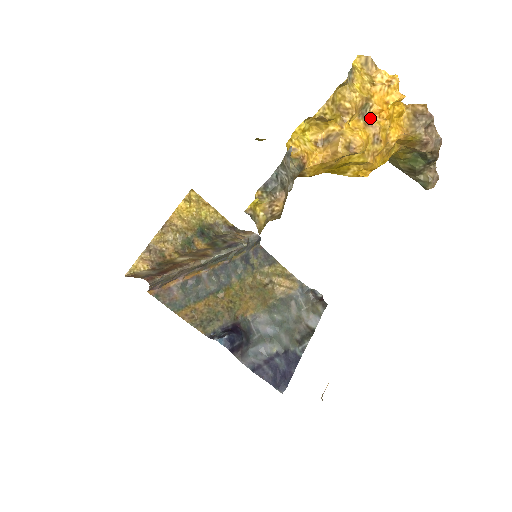
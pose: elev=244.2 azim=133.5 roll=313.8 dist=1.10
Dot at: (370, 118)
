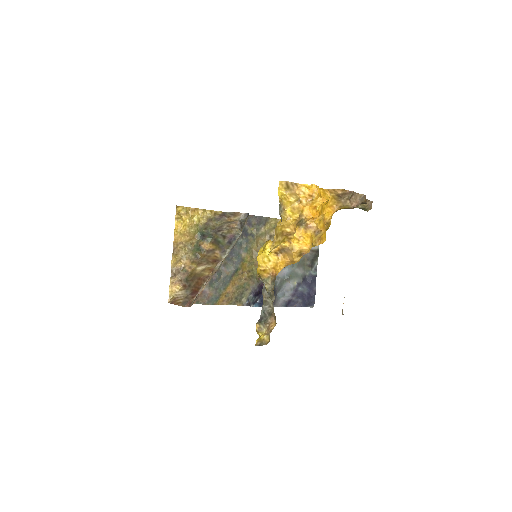
Dot at: (307, 222)
